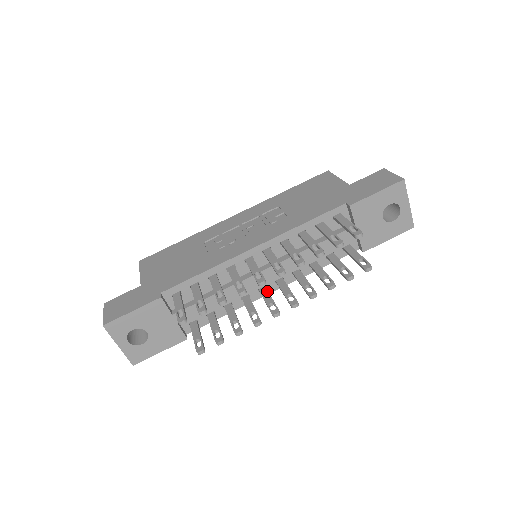
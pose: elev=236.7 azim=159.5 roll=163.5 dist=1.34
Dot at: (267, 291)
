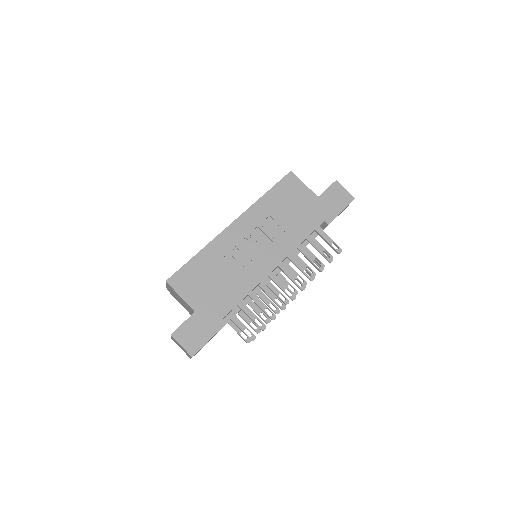
Dot at: (271, 283)
